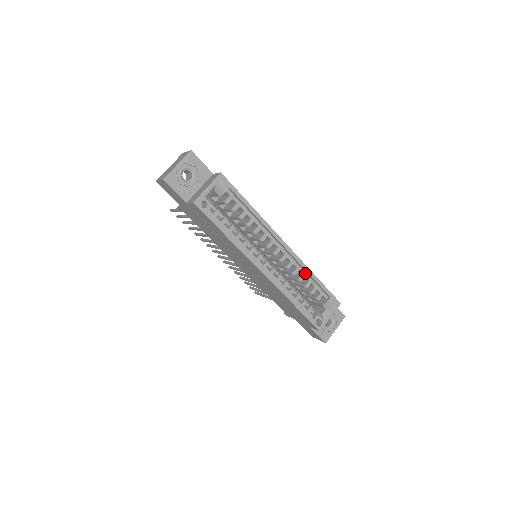
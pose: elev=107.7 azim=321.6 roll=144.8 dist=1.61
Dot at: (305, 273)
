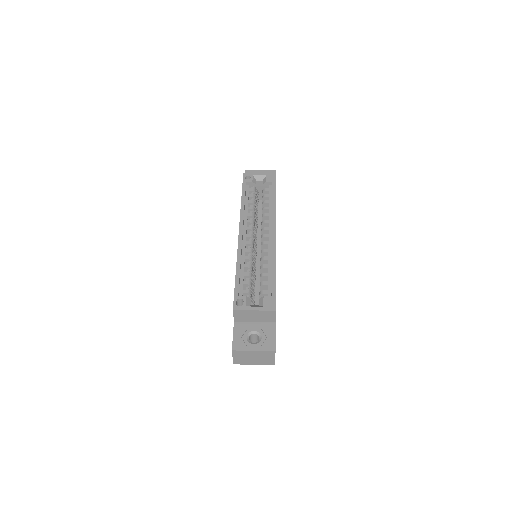
Dot at: (271, 266)
